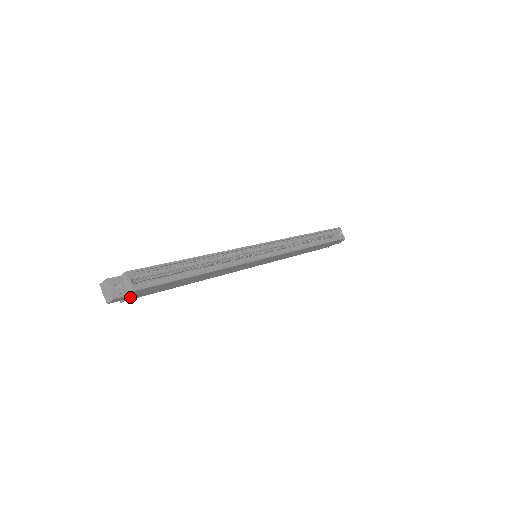
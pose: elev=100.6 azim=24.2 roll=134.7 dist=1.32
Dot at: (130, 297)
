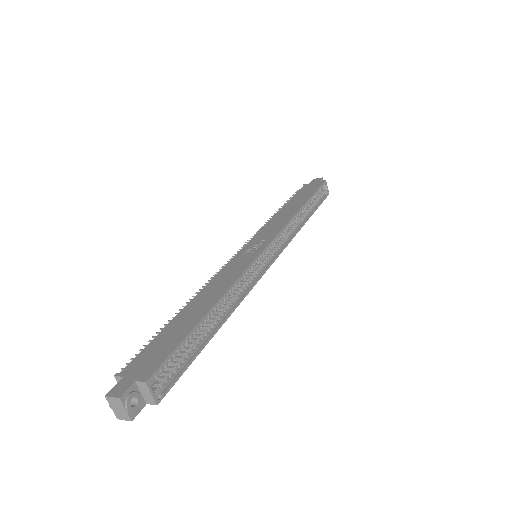
Dot at: occluded
